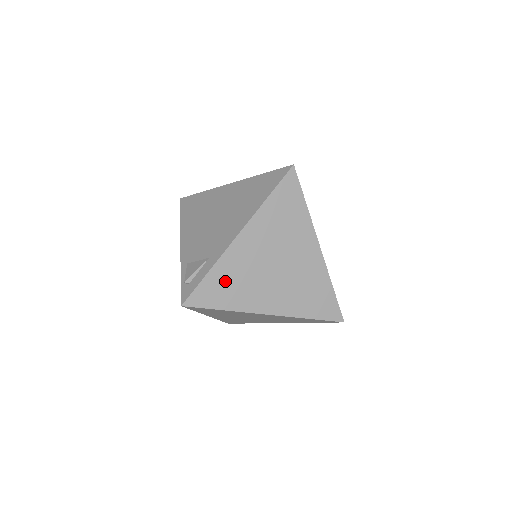
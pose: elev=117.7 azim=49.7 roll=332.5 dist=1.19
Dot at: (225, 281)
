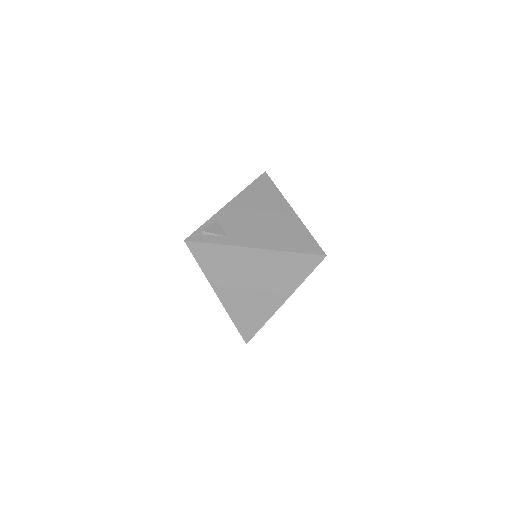
Dot at: (219, 258)
